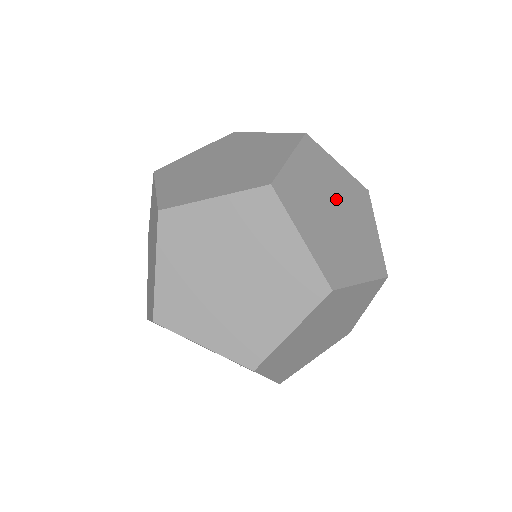
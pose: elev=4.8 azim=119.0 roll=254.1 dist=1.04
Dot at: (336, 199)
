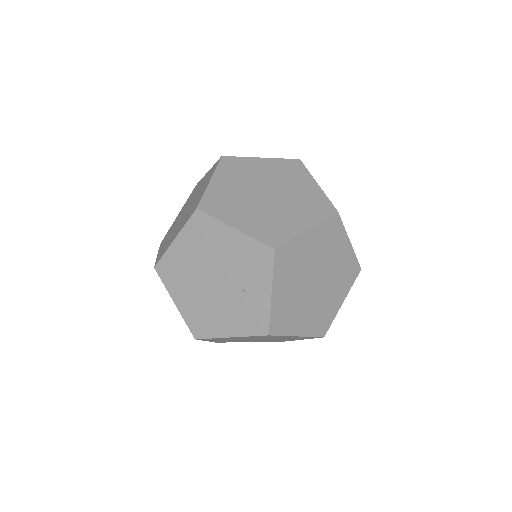
Dot at: occluded
